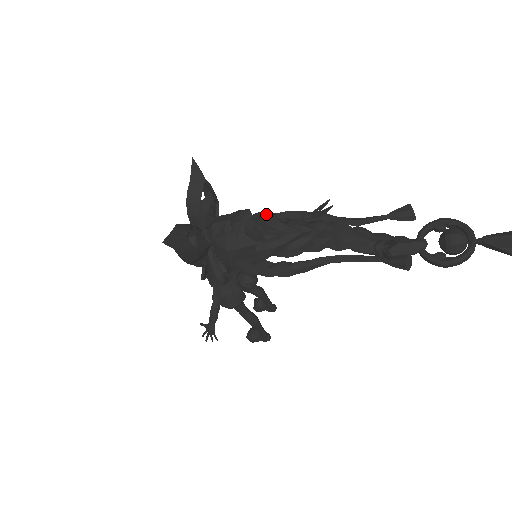
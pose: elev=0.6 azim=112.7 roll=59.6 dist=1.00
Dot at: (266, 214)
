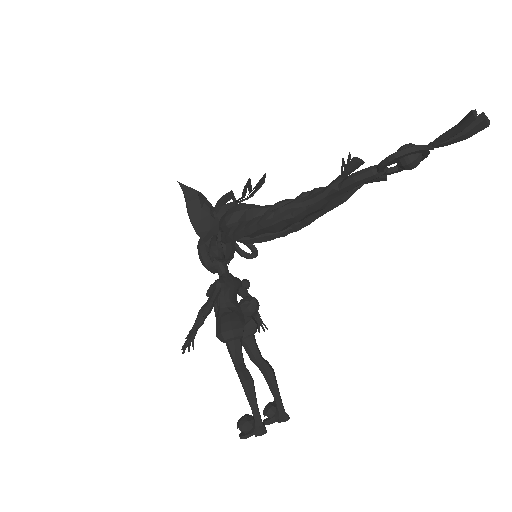
Dot at: (261, 183)
